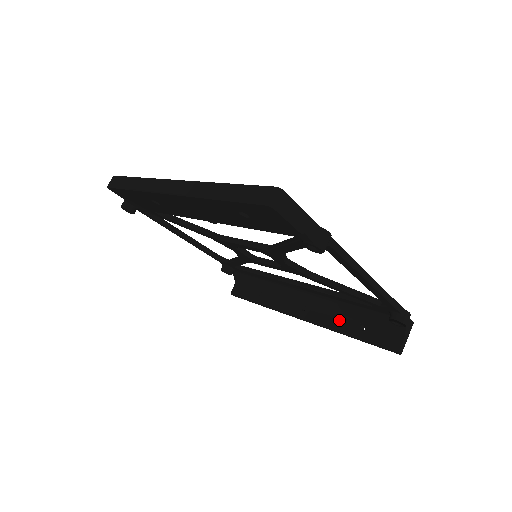
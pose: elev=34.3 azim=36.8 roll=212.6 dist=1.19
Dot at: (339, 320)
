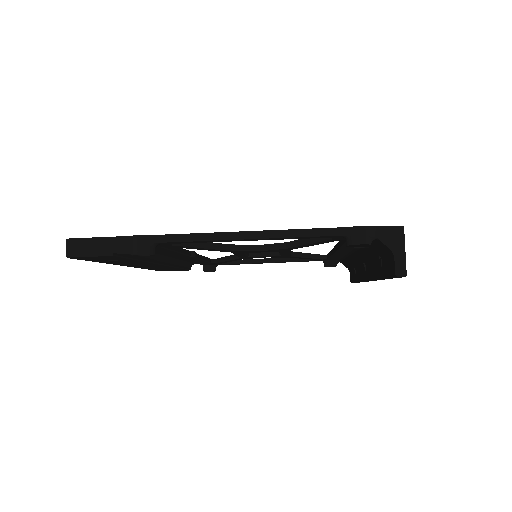
Dot at: (374, 265)
